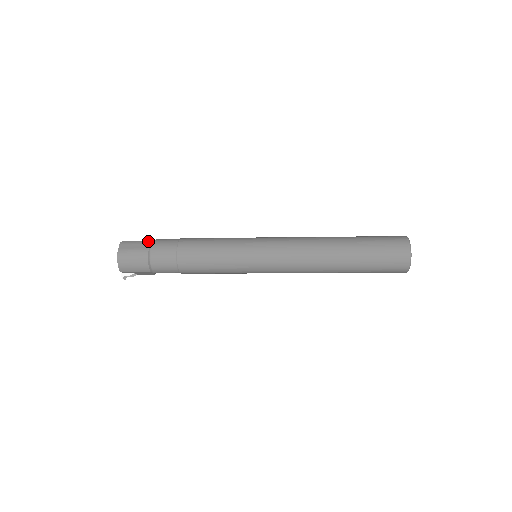
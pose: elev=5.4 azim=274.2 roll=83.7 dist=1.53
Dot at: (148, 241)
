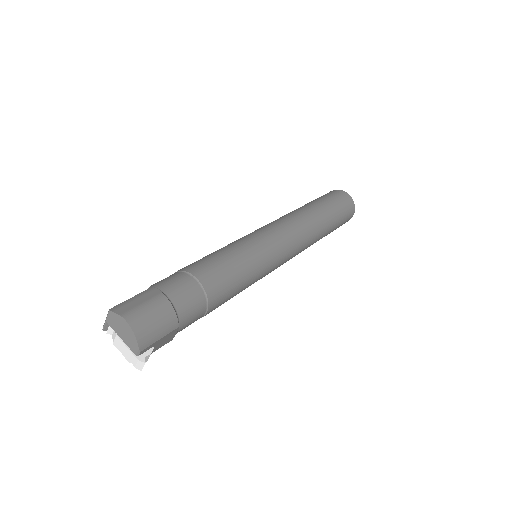
Dot at: (146, 290)
